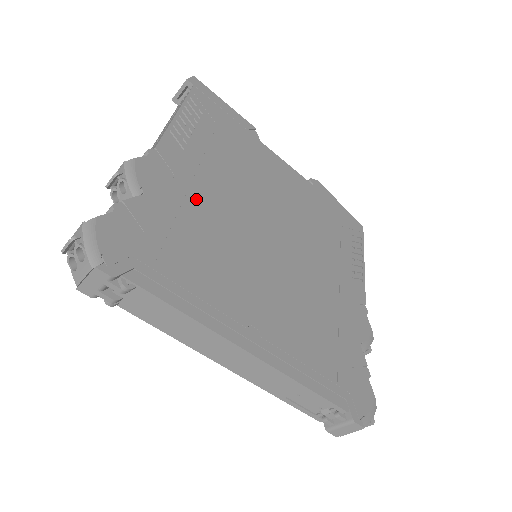
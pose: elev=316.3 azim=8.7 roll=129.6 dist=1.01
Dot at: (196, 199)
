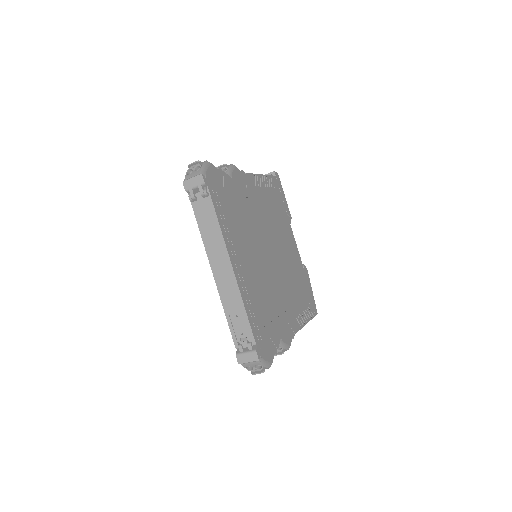
Dot at: (249, 204)
